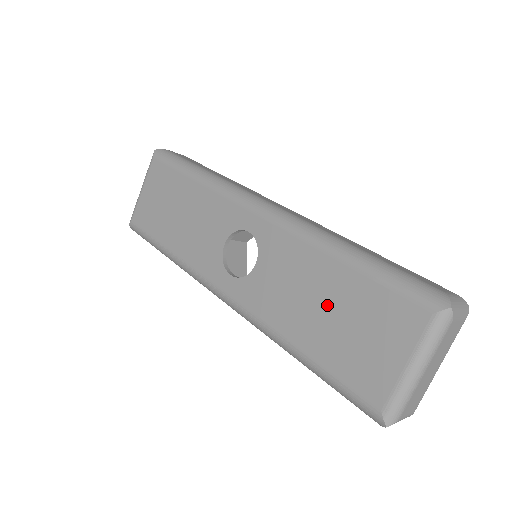
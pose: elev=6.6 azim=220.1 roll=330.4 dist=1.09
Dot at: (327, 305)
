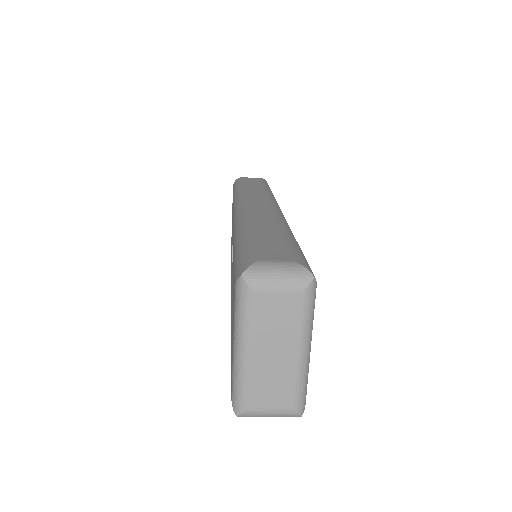
Dot at: occluded
